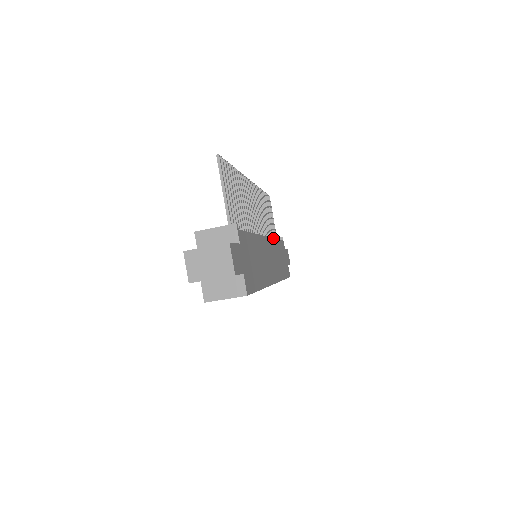
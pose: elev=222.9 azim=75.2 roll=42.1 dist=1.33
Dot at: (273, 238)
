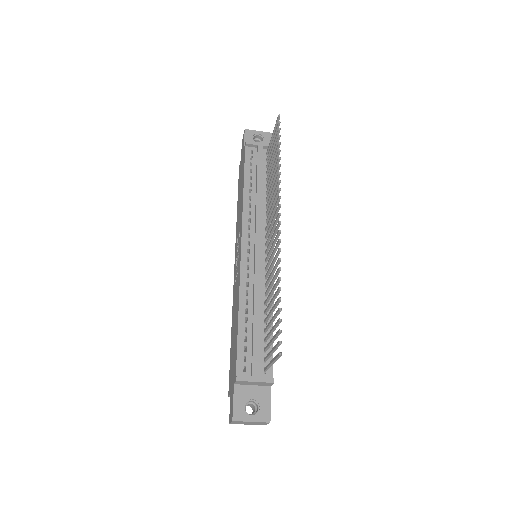
Dot at: occluded
